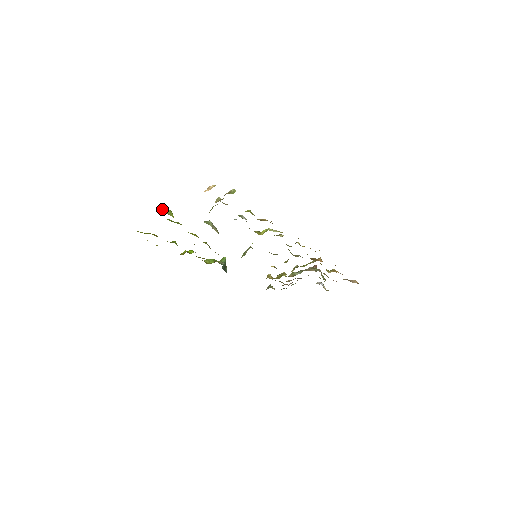
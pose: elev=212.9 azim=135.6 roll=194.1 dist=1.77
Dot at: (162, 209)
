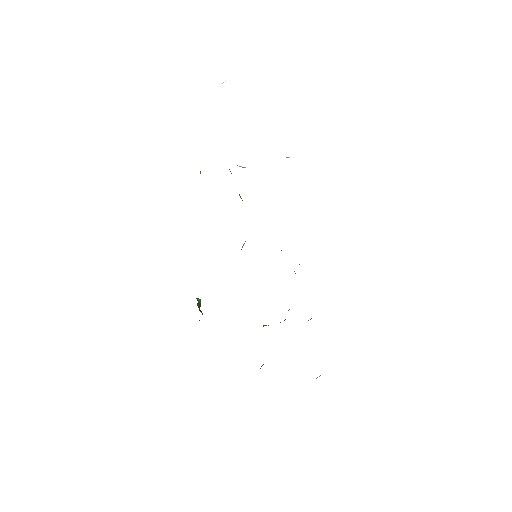
Dot at: occluded
